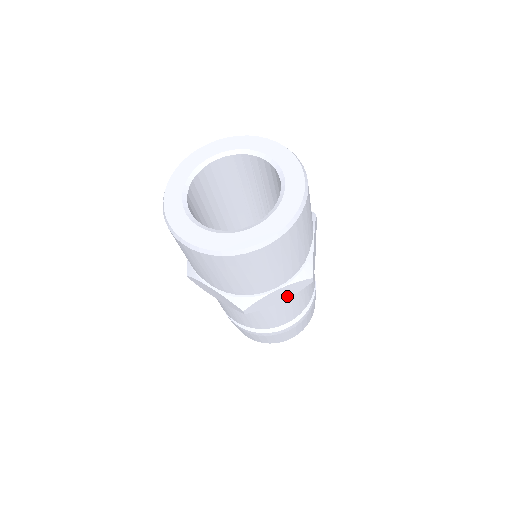
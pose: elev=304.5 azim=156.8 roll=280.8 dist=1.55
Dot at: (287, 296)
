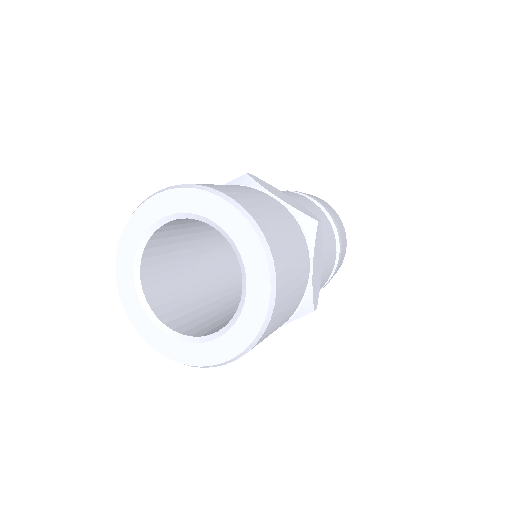
Dot at: occluded
